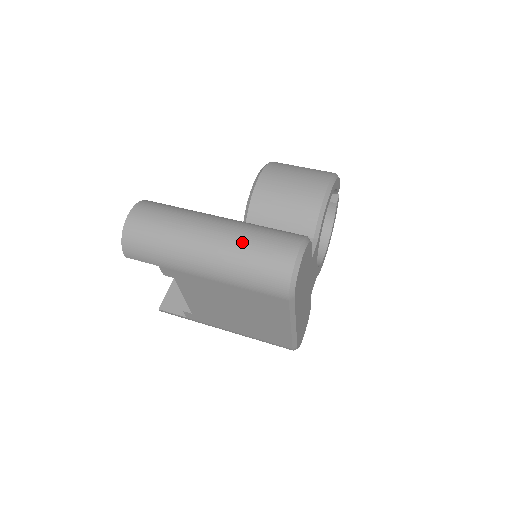
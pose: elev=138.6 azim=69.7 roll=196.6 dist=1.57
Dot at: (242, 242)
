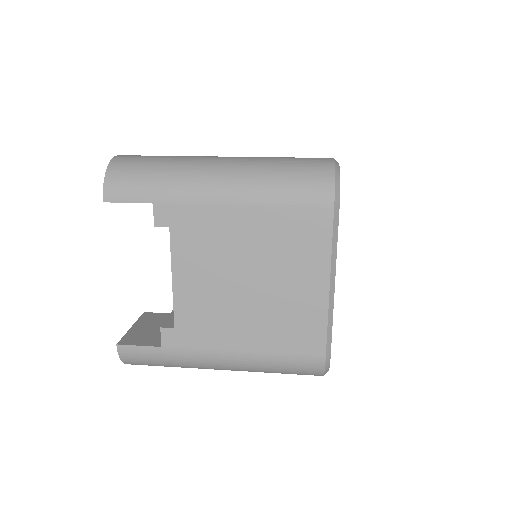
Dot at: (266, 158)
